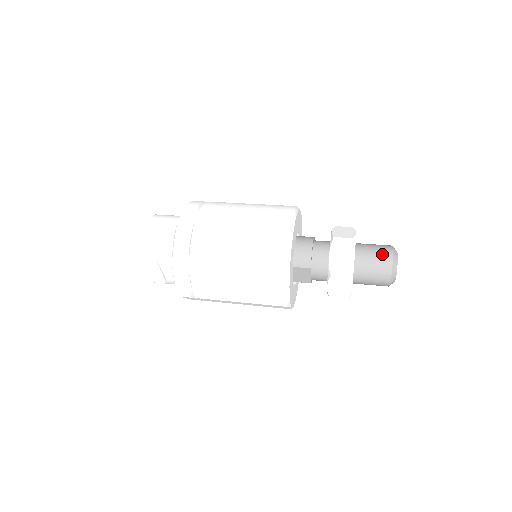
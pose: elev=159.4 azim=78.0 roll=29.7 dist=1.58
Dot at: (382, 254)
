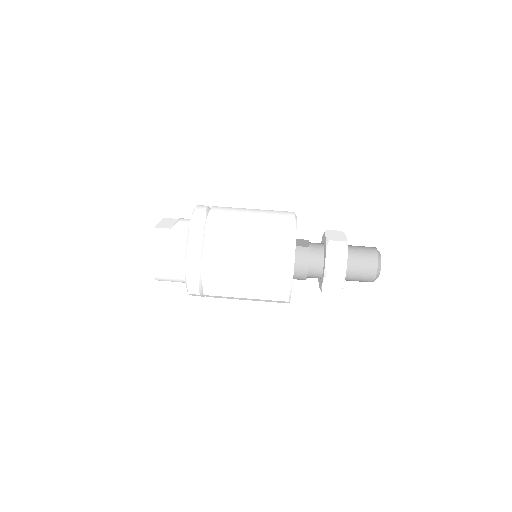
Dot at: (367, 273)
